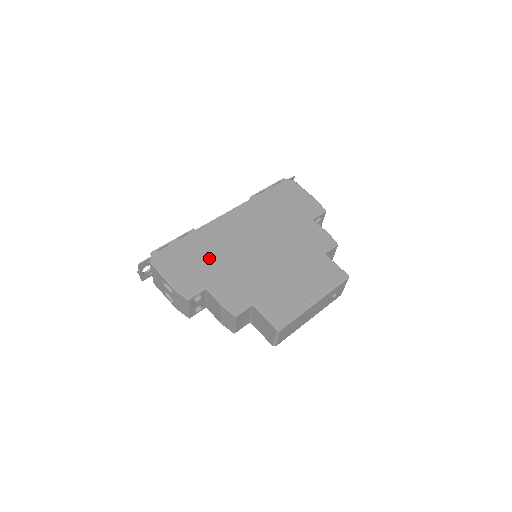
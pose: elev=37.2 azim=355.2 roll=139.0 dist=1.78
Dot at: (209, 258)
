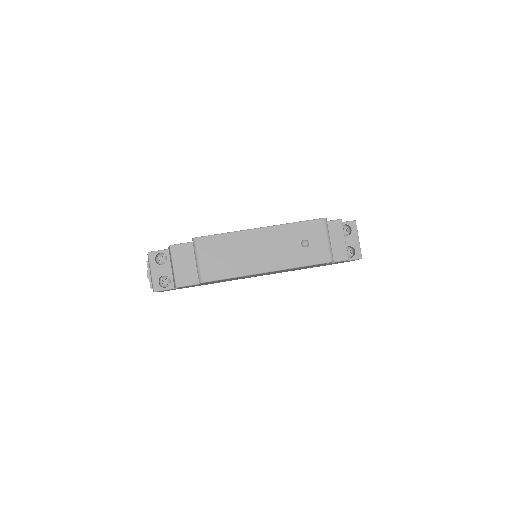
Dot at: occluded
